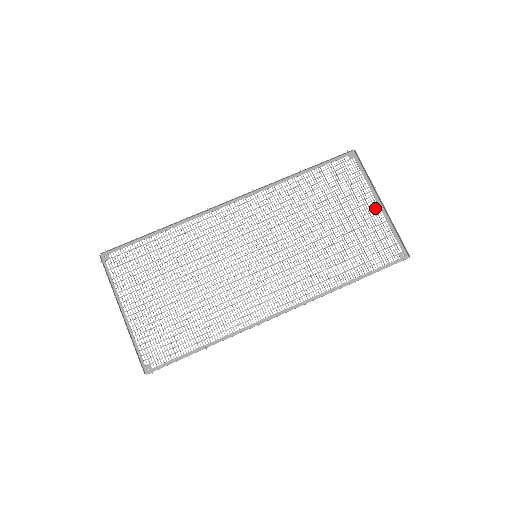
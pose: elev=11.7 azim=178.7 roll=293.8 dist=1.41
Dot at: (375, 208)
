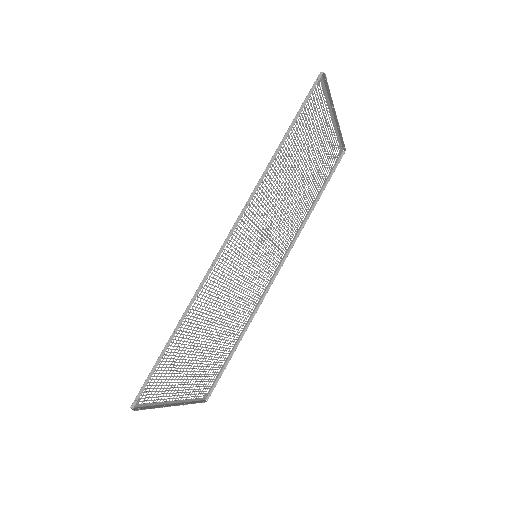
Dot at: (330, 126)
